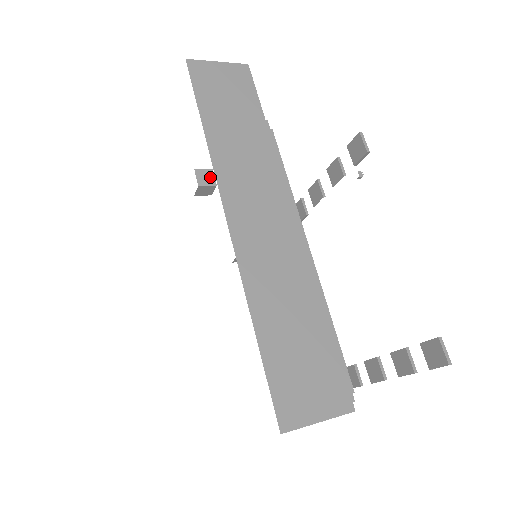
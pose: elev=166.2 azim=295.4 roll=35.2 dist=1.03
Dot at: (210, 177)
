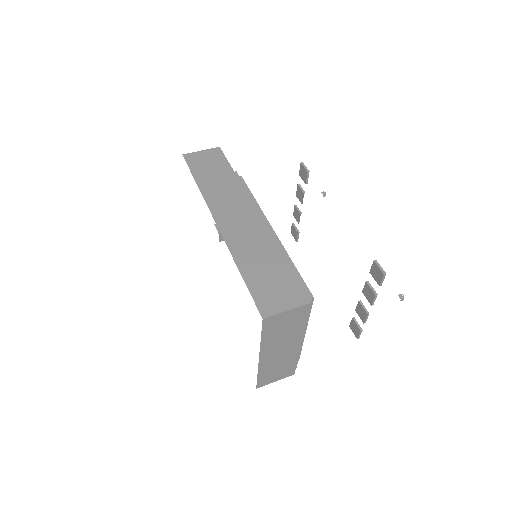
Dot at: occluded
